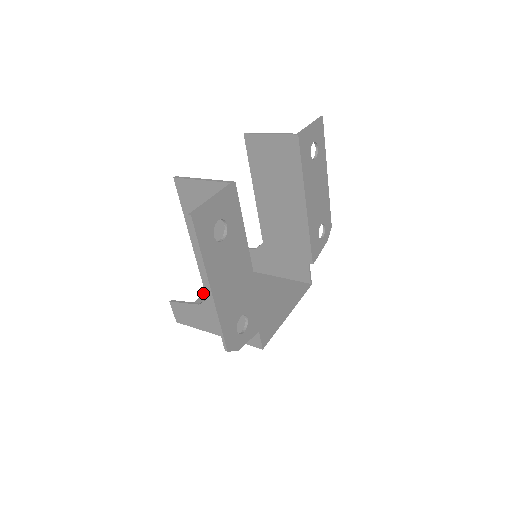
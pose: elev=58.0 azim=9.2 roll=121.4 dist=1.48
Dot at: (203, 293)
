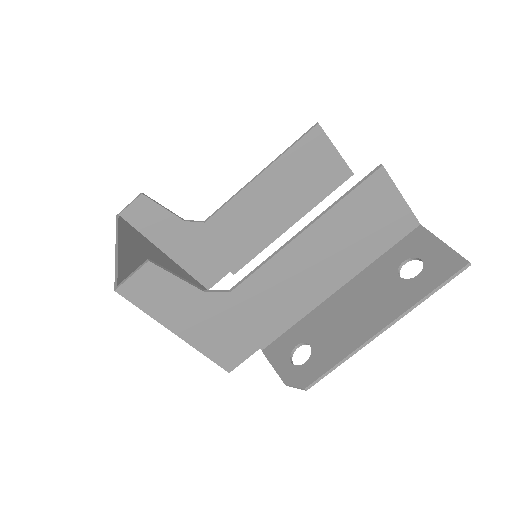
Dot at: (118, 248)
